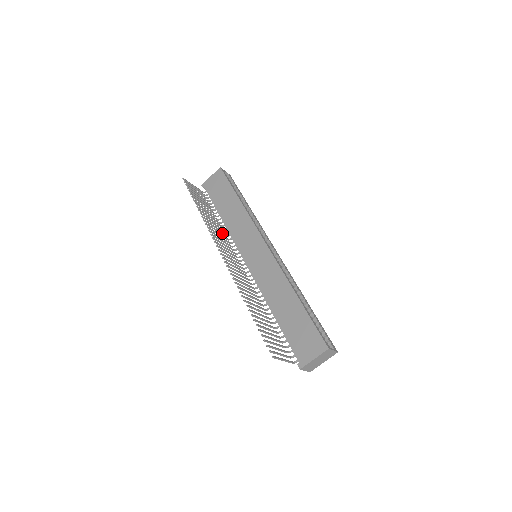
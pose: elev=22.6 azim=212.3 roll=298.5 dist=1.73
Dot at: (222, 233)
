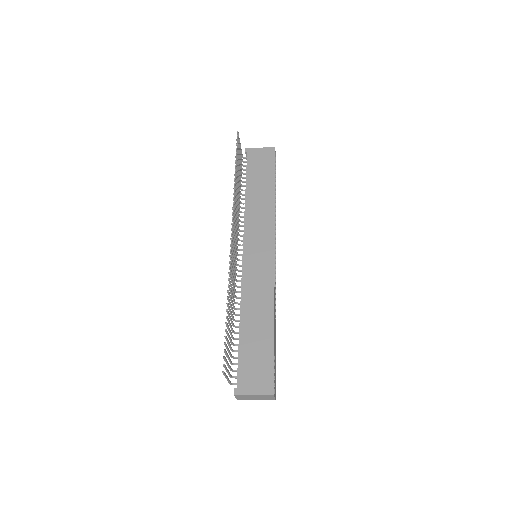
Dot at: occluded
